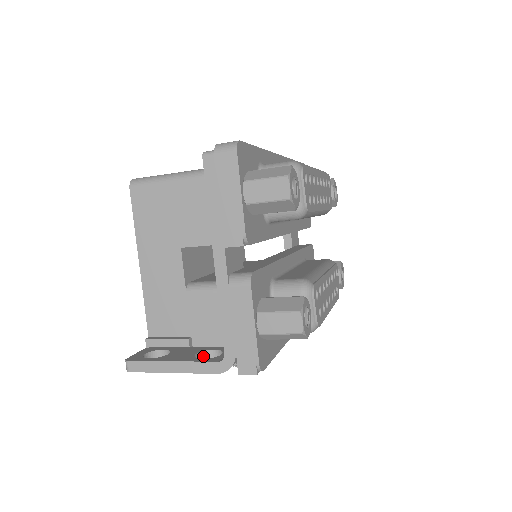
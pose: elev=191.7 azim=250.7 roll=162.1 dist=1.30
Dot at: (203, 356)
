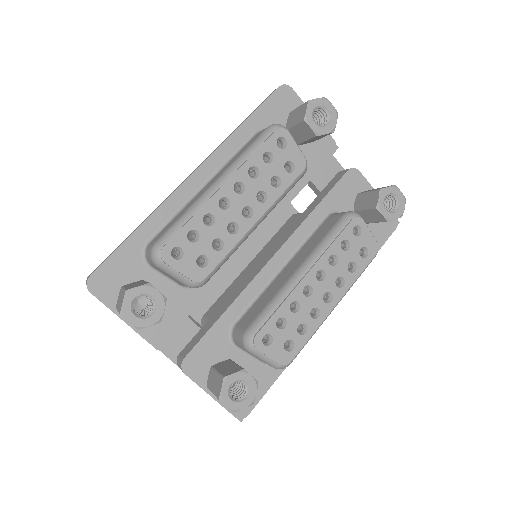
Dot at: occluded
